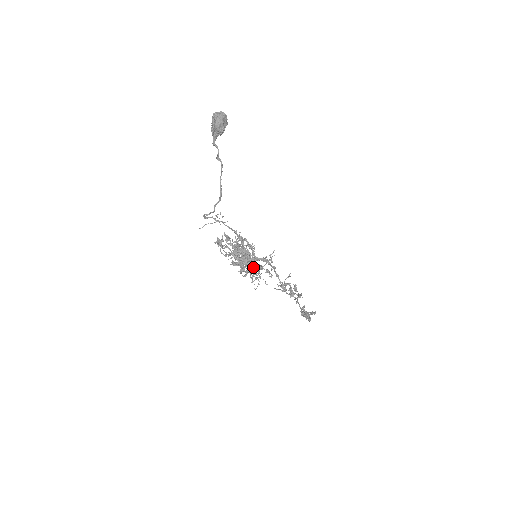
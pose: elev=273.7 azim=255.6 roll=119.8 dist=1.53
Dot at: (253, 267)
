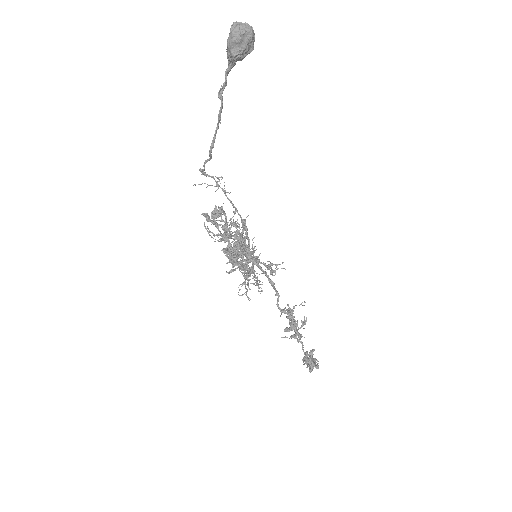
Dot at: (245, 267)
